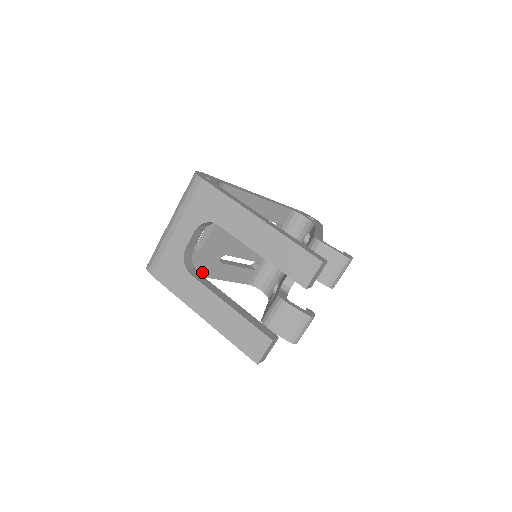
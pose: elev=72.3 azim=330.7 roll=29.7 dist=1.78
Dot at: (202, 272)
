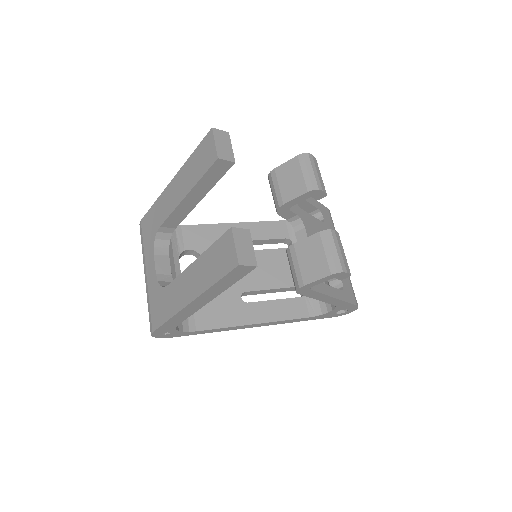
Dot at: (230, 321)
